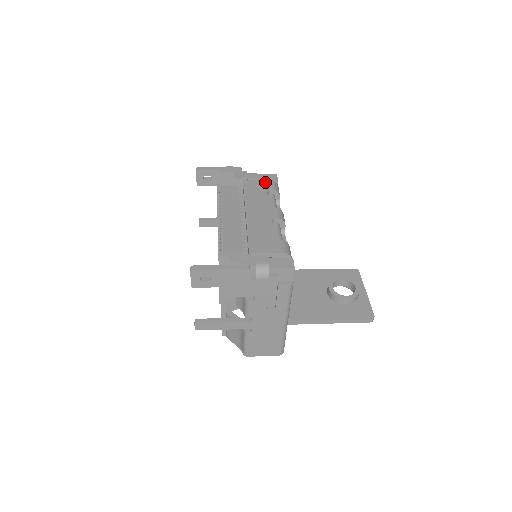
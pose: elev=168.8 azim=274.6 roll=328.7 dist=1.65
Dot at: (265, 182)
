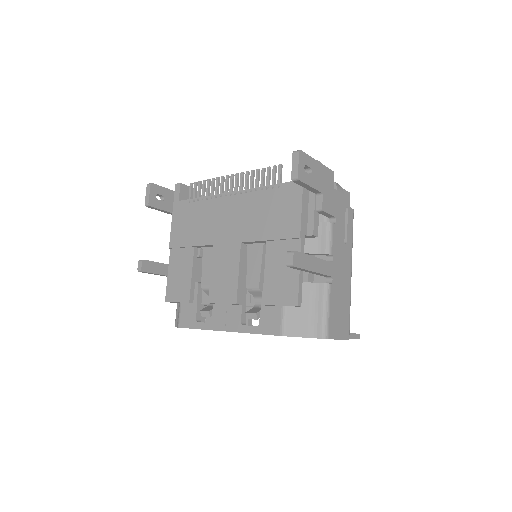
Dot at: occluded
